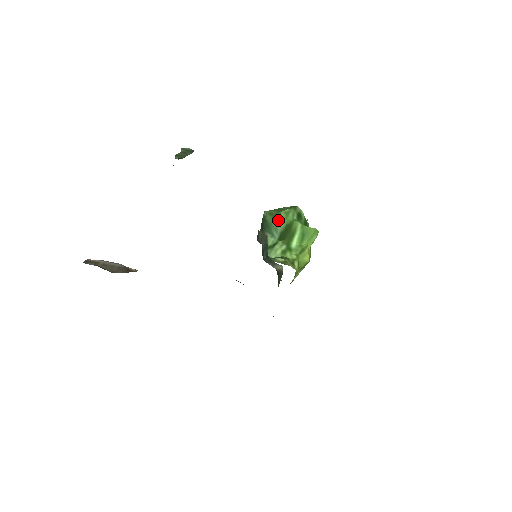
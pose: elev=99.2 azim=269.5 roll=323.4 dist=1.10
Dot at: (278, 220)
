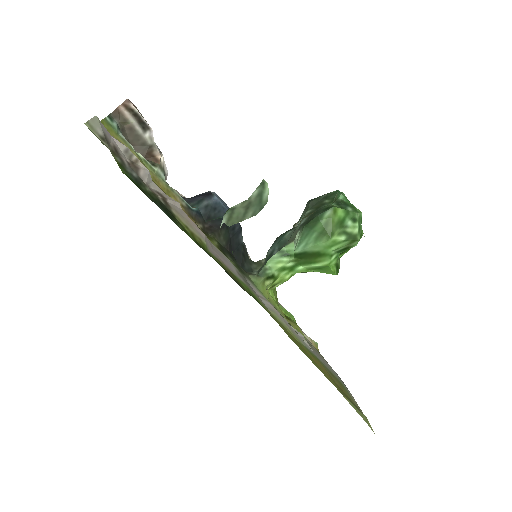
Dot at: (319, 241)
